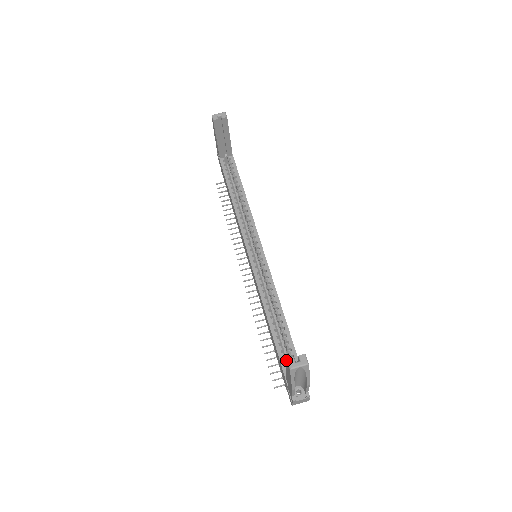
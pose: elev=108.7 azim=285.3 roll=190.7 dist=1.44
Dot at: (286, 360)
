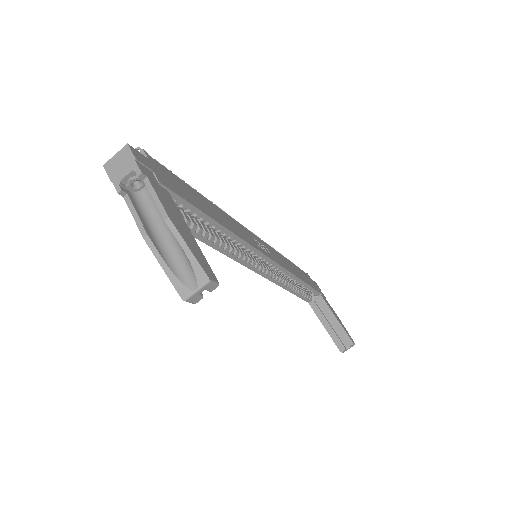
Dot at: (306, 295)
